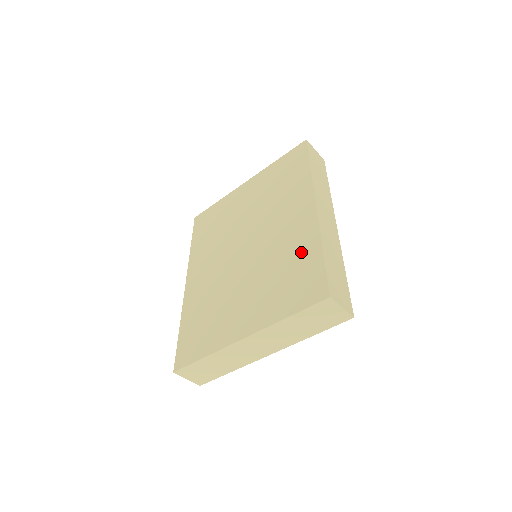
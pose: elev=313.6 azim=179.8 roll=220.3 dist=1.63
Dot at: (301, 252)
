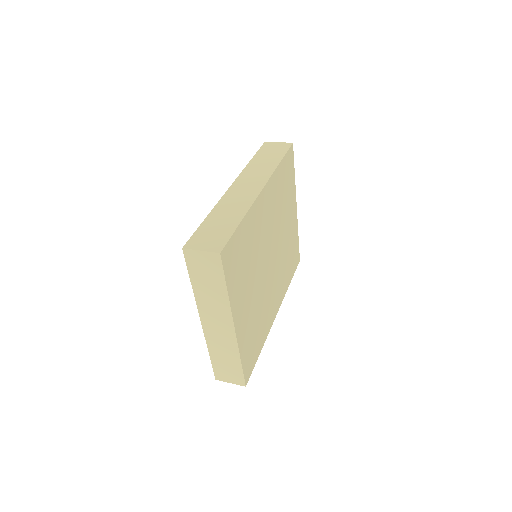
Dot at: occluded
